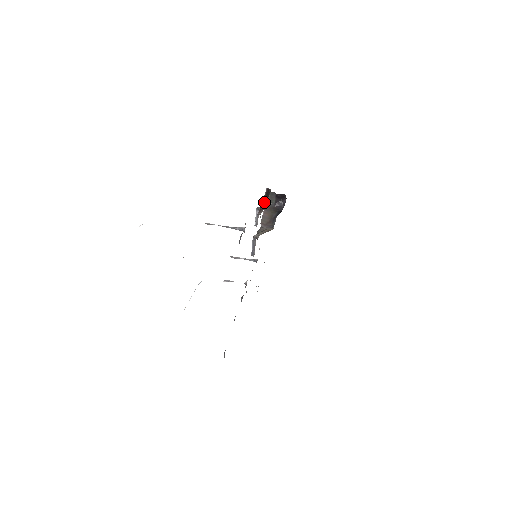
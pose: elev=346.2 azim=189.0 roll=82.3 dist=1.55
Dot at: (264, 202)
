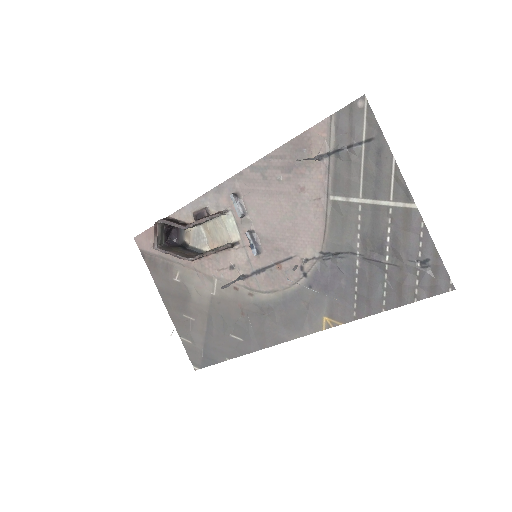
Dot at: (207, 206)
